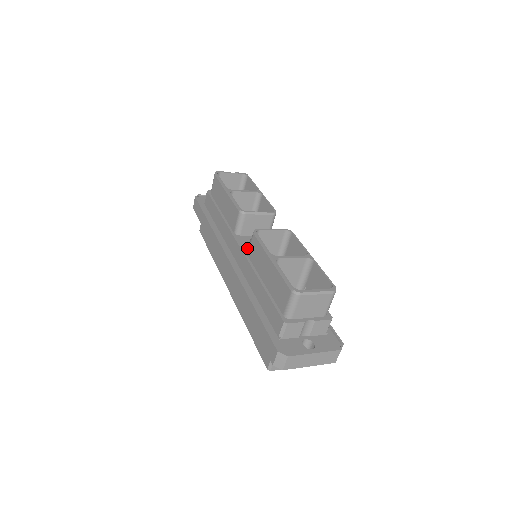
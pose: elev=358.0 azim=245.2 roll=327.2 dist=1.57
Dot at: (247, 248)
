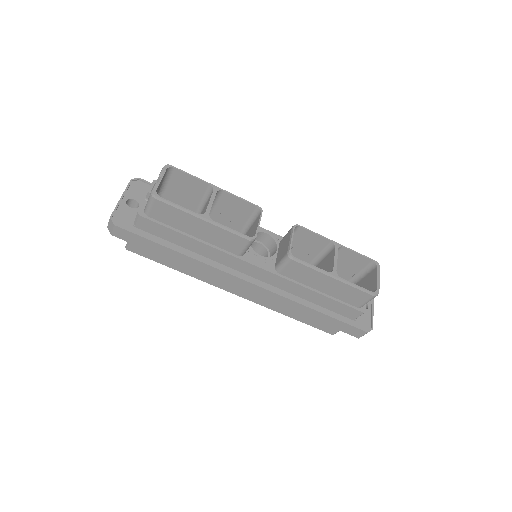
Dot at: (268, 265)
